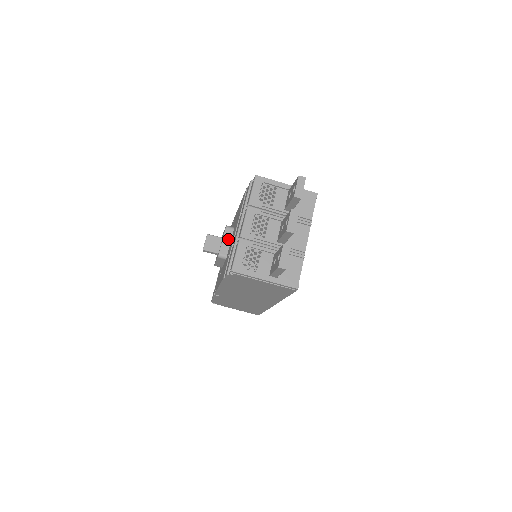
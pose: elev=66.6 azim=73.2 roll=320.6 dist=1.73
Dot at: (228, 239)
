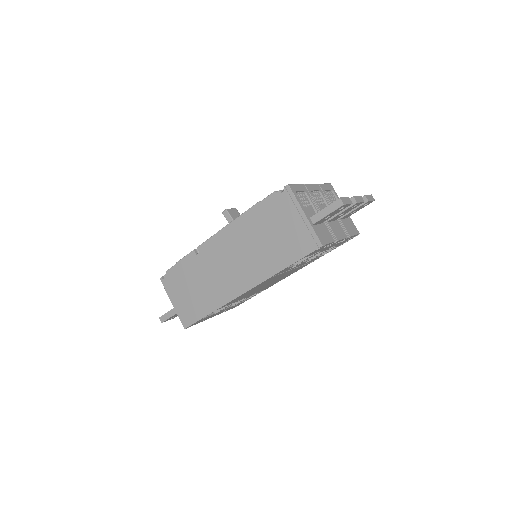
Dot at: occluded
